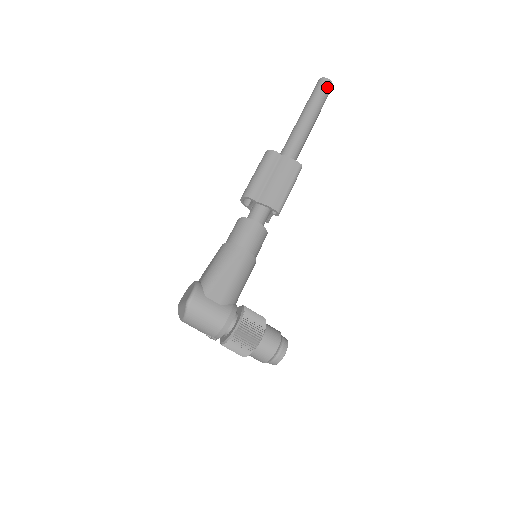
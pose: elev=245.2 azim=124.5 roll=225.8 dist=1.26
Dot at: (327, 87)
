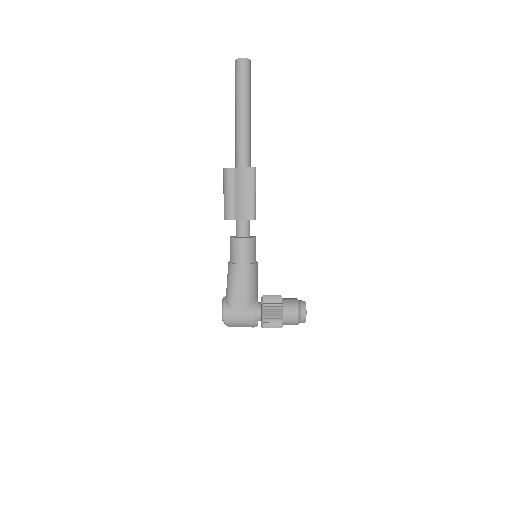
Dot at: (244, 68)
